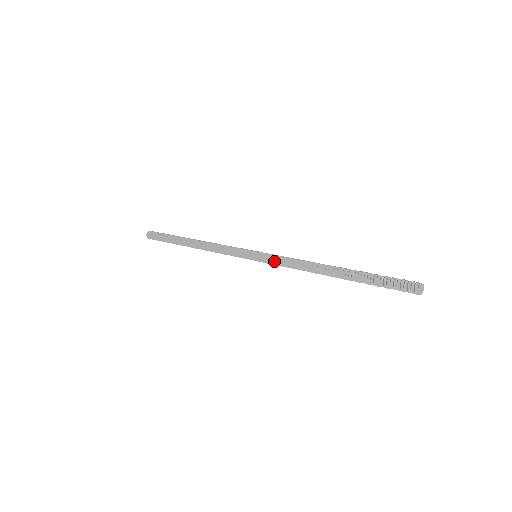
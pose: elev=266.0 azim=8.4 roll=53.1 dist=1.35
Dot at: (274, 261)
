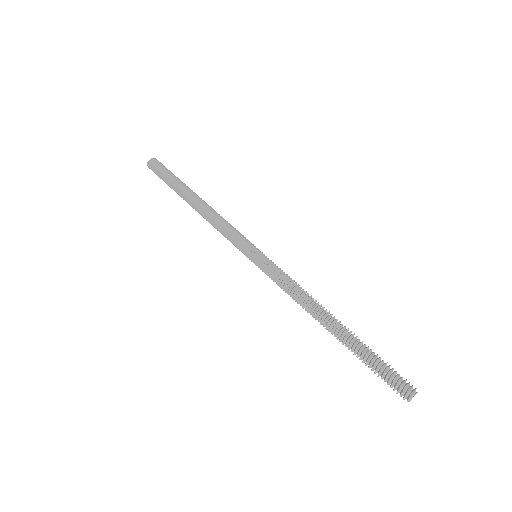
Dot at: (272, 279)
